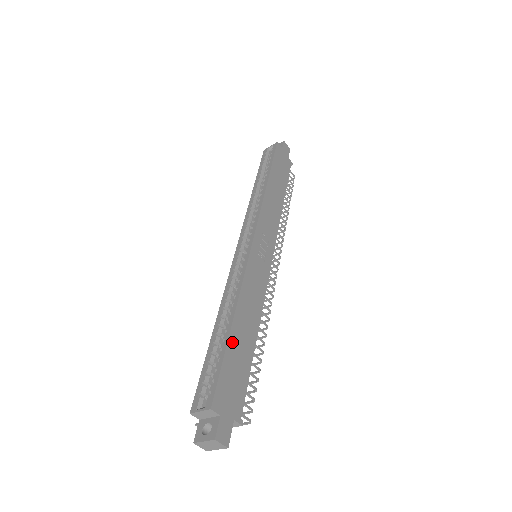
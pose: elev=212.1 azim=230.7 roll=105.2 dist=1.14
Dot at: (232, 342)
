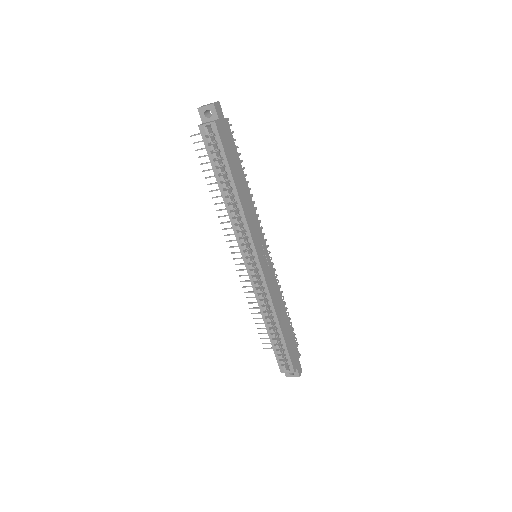
Dot at: (285, 337)
